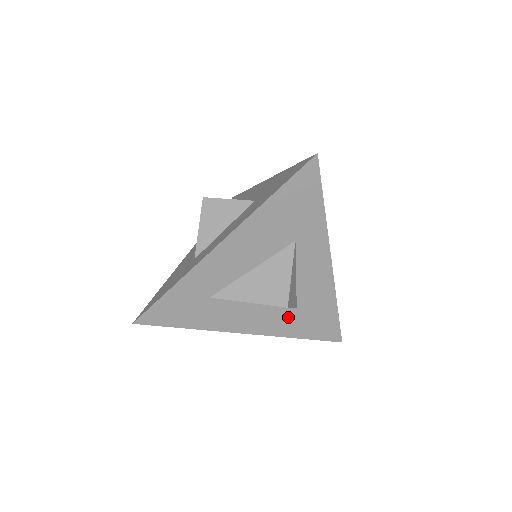
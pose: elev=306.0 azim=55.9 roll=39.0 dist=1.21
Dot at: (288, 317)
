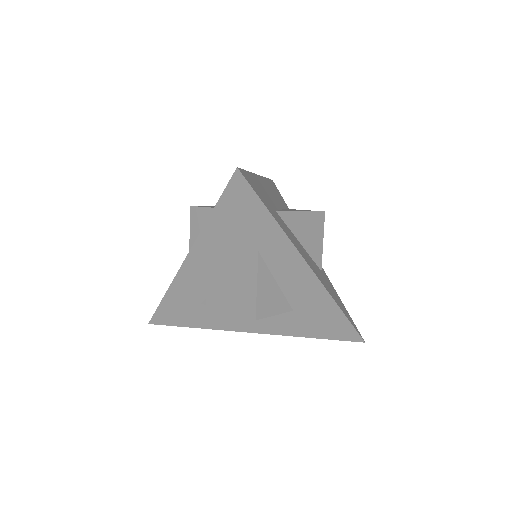
Dot at: (289, 319)
